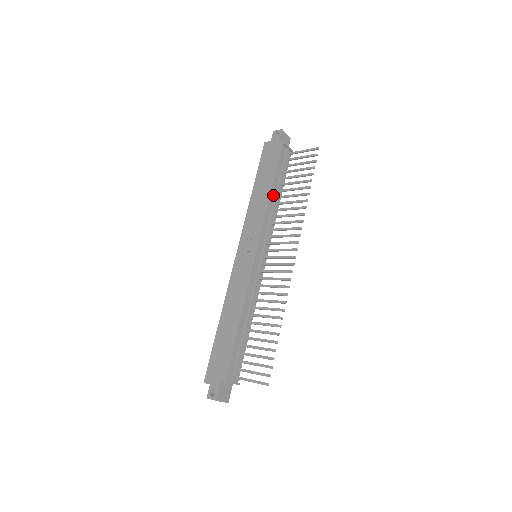
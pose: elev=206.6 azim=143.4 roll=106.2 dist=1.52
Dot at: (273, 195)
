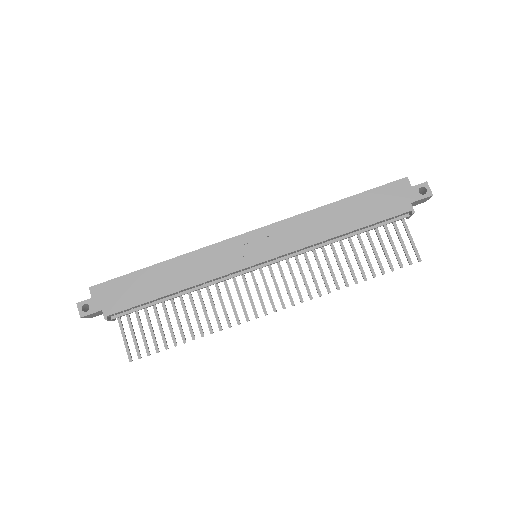
Dot at: (339, 237)
